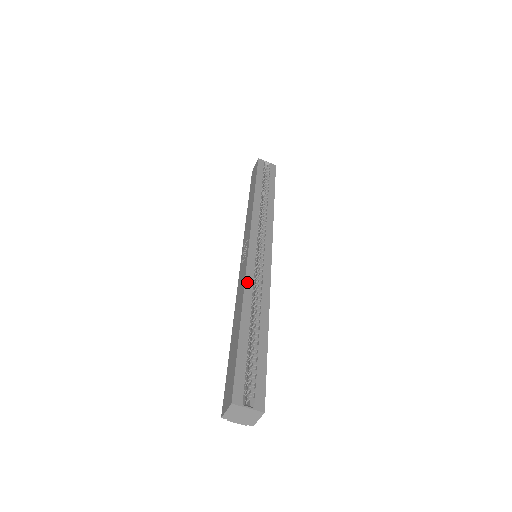
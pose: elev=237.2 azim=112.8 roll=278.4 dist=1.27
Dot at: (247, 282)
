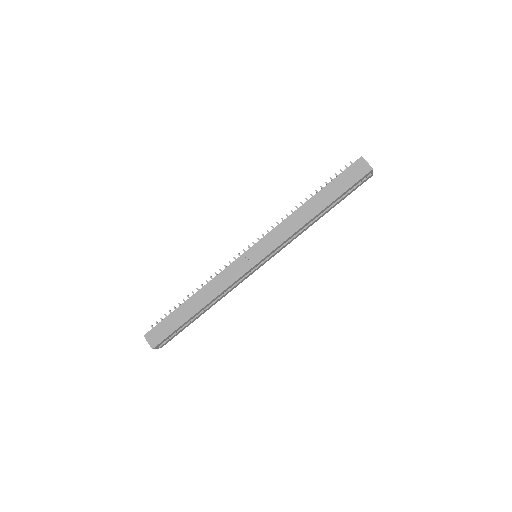
Dot at: (226, 290)
